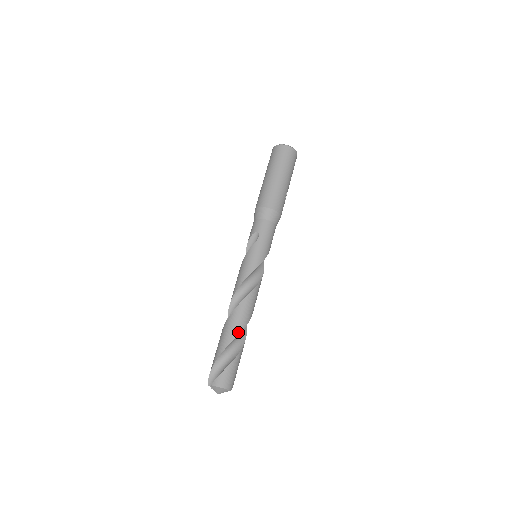
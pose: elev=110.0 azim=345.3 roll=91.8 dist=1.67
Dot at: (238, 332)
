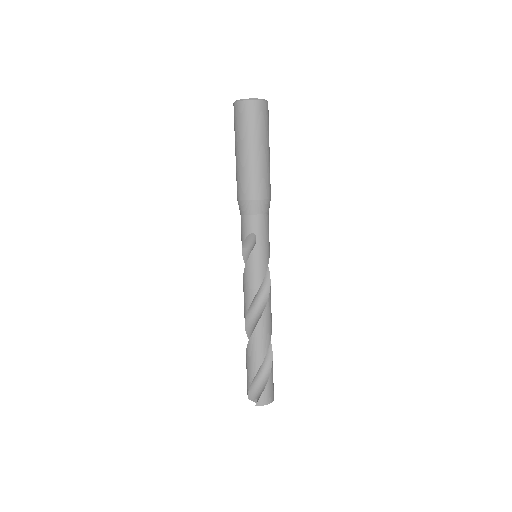
Dot at: (266, 349)
